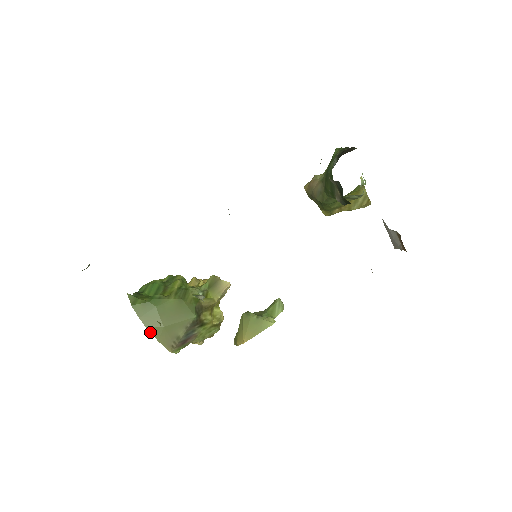
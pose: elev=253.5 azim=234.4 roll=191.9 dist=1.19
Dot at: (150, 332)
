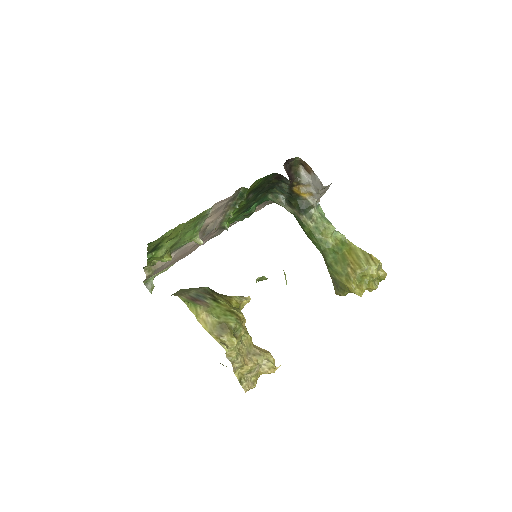
Dot at: occluded
